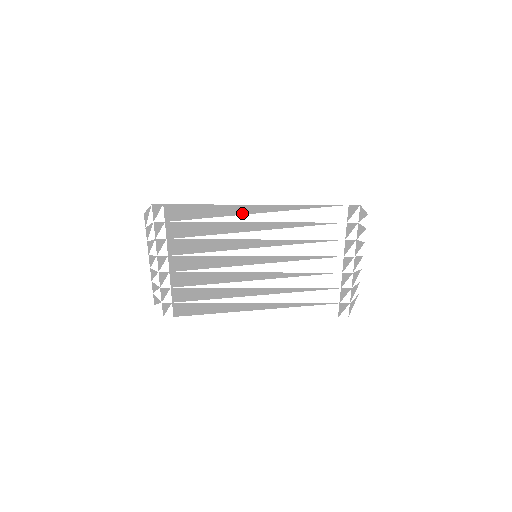
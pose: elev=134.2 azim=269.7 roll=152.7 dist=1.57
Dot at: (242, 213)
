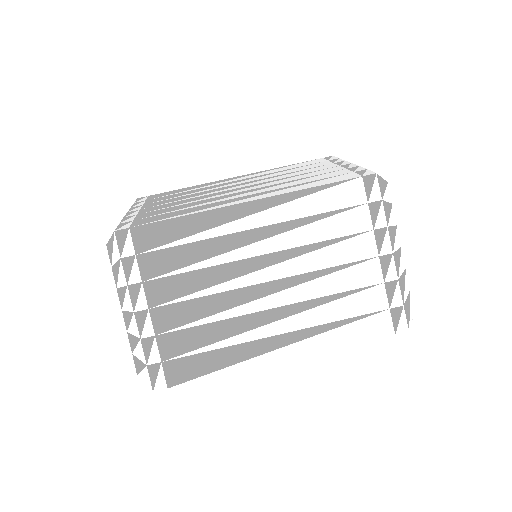
Dot at: occluded
